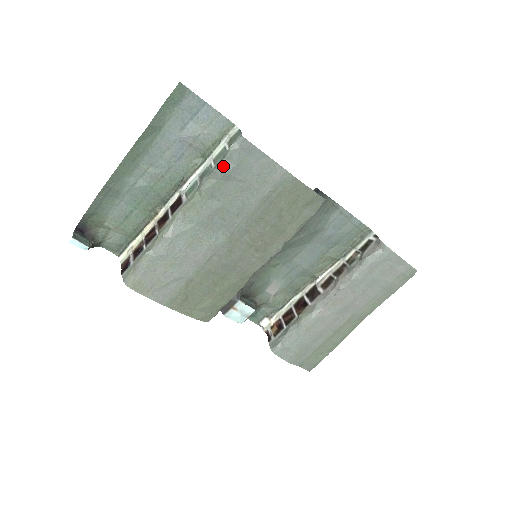
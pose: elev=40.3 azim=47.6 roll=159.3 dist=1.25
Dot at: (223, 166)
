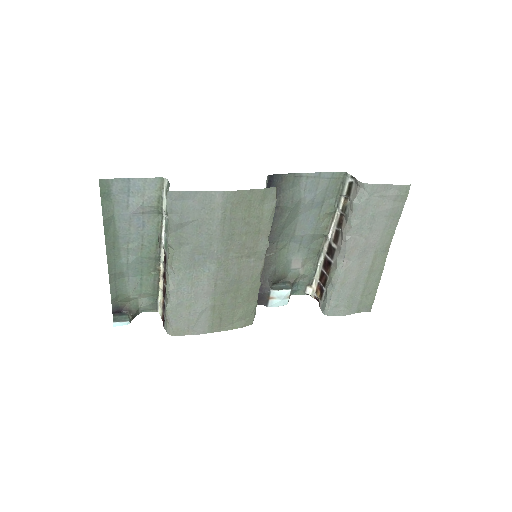
Dot at: (171, 220)
